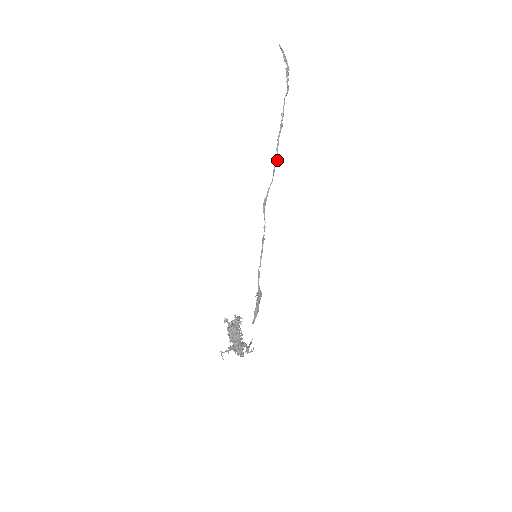
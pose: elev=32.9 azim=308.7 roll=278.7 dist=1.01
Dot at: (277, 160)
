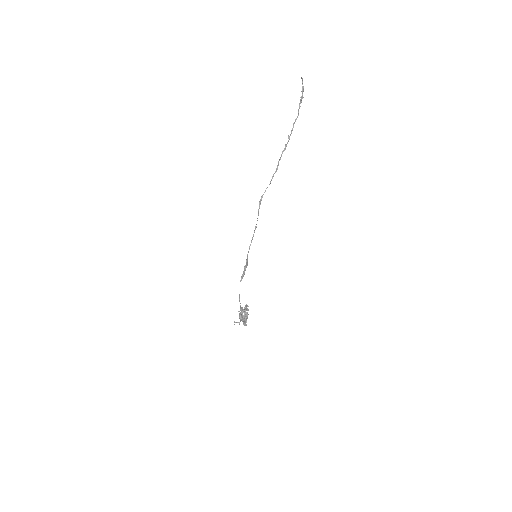
Dot at: occluded
